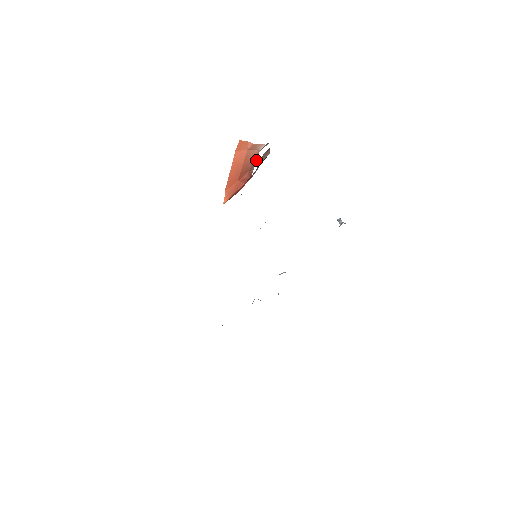
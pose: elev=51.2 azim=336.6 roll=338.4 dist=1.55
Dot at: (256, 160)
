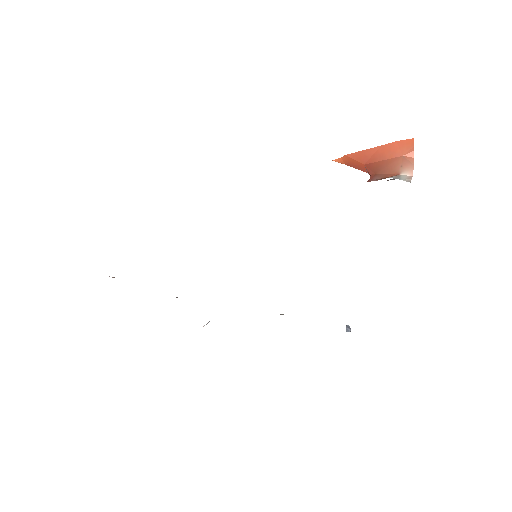
Dot at: (386, 177)
